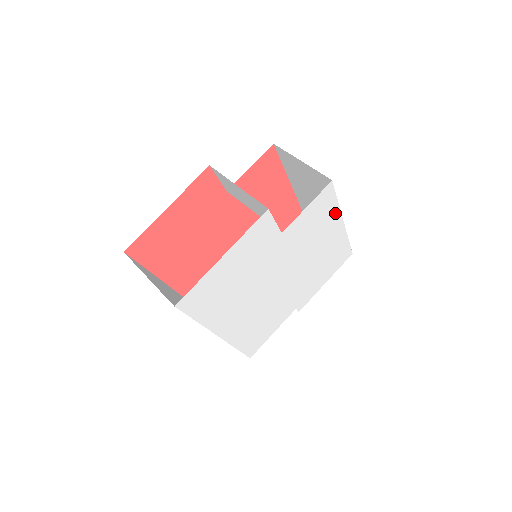
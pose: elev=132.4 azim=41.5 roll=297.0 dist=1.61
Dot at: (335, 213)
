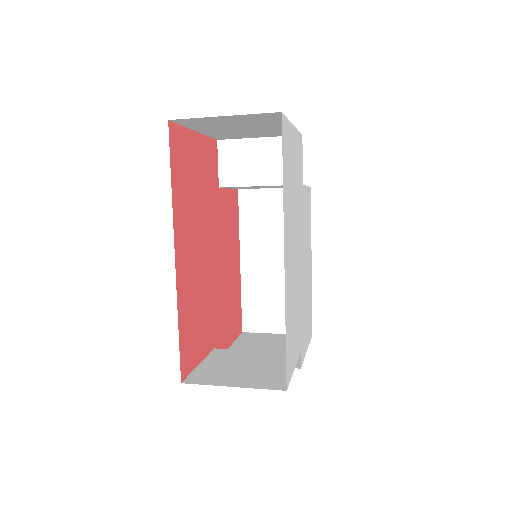
Dot at: (310, 236)
